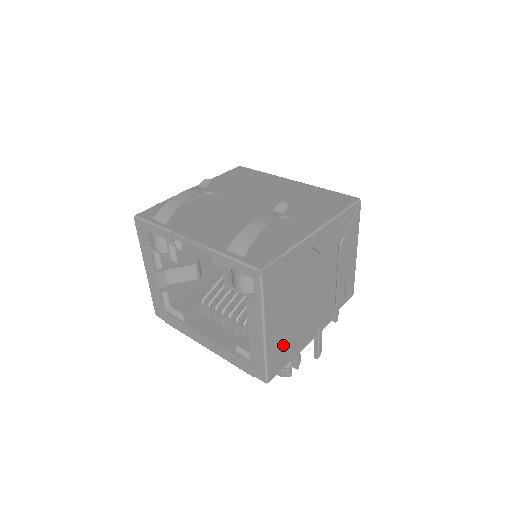
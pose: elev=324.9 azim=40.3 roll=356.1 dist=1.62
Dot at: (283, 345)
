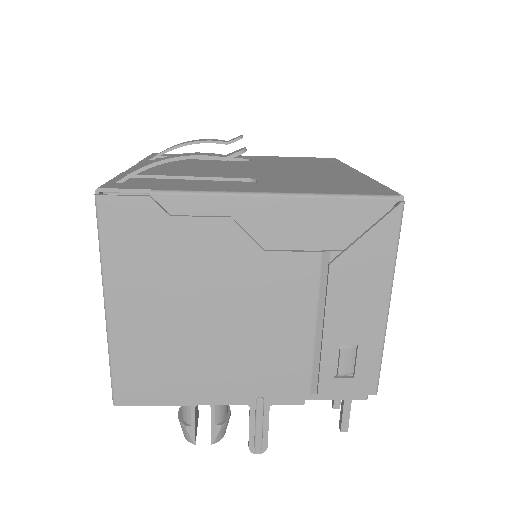
Dot at: (154, 362)
